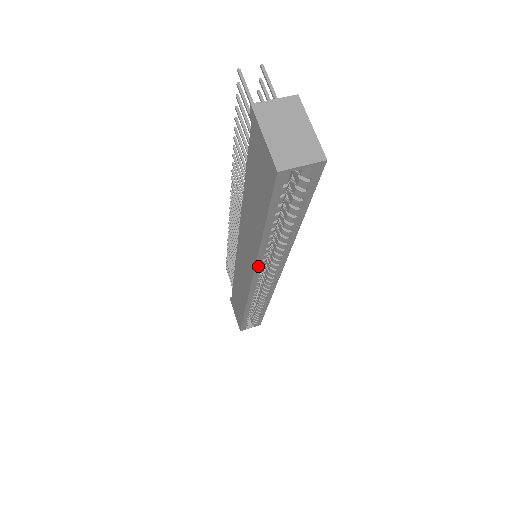
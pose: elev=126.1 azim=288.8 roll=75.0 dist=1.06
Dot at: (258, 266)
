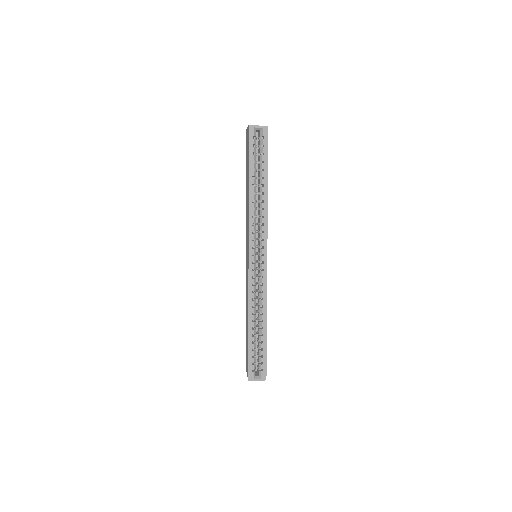
Dot at: (250, 225)
